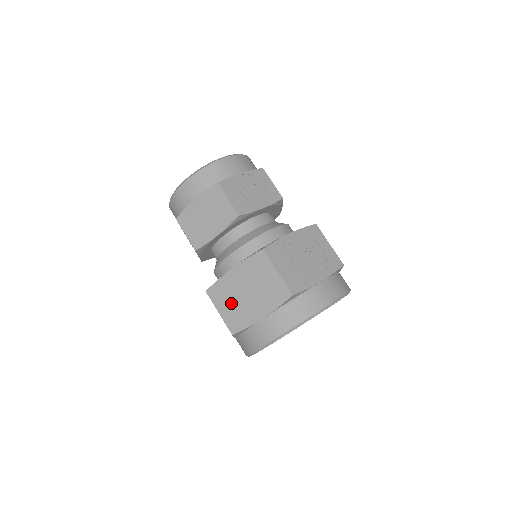
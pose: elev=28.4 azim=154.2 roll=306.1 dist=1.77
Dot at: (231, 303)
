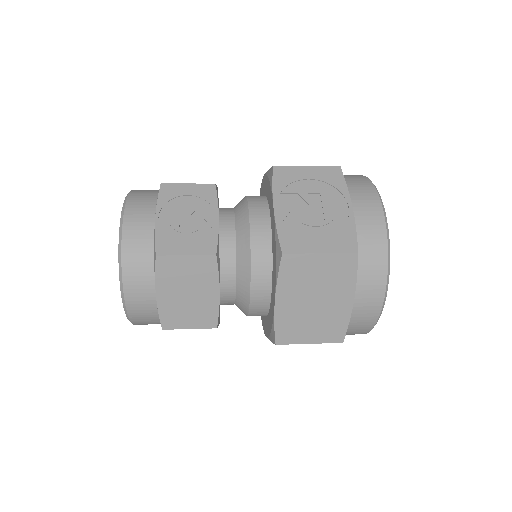
Dot at: (310, 325)
